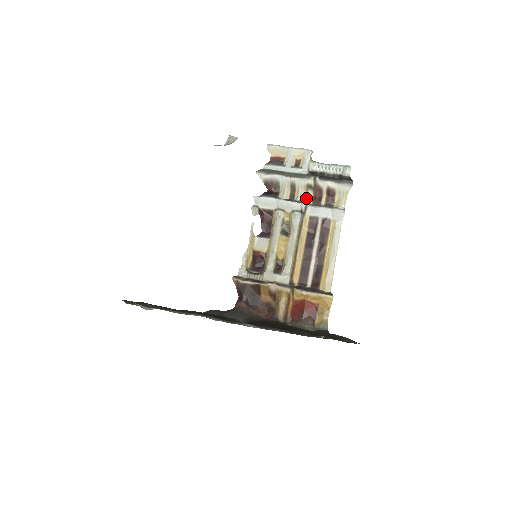
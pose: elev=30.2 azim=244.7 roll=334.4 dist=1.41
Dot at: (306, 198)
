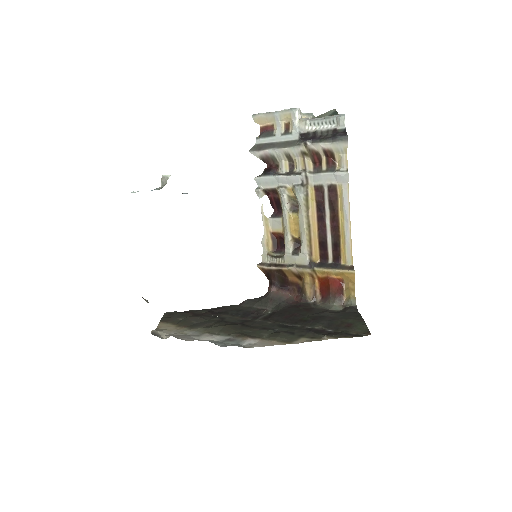
Dot at: (305, 166)
